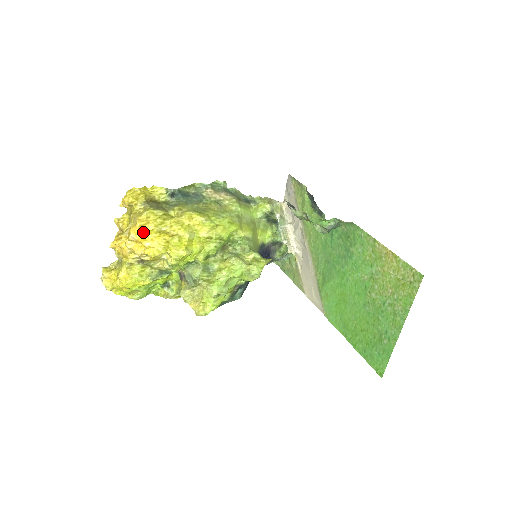
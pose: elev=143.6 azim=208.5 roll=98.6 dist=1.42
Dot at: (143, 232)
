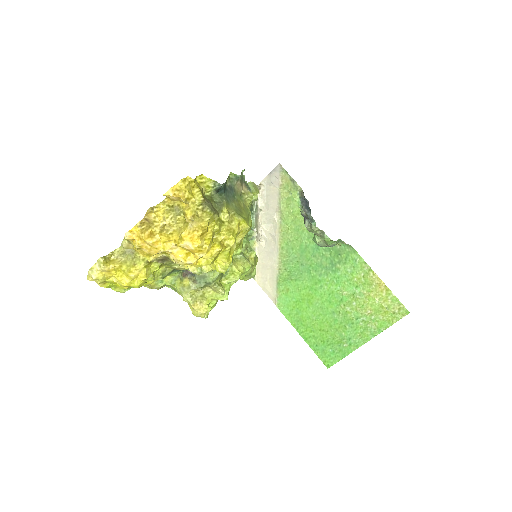
Dot at: (202, 242)
